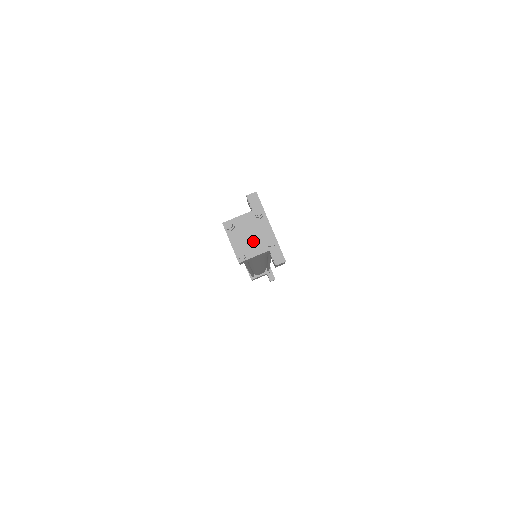
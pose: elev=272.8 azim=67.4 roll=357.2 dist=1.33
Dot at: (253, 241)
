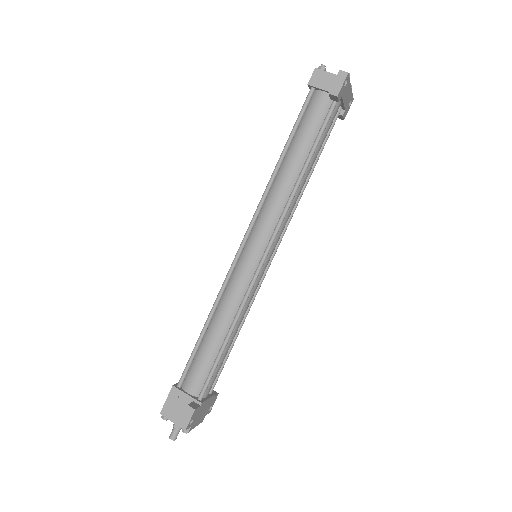
Dot at: occluded
